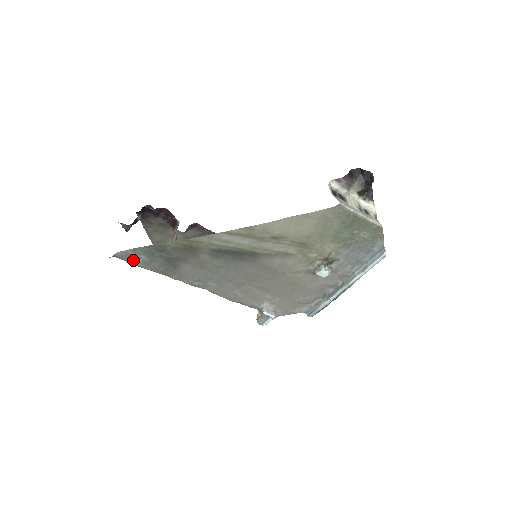
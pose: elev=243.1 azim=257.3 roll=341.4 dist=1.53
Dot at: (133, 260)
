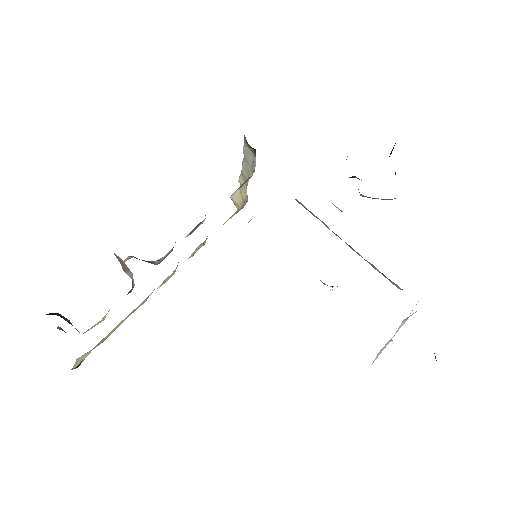
Dot at: occluded
